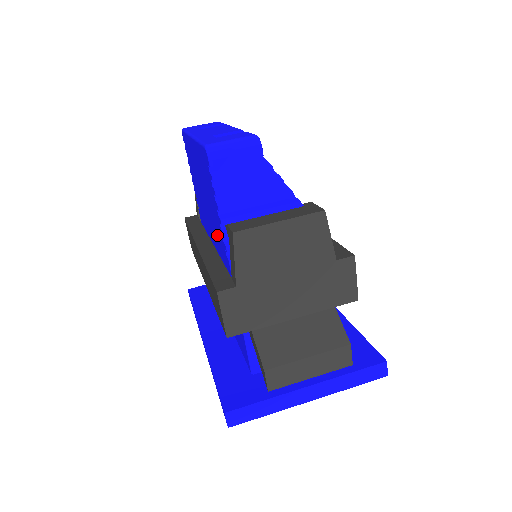
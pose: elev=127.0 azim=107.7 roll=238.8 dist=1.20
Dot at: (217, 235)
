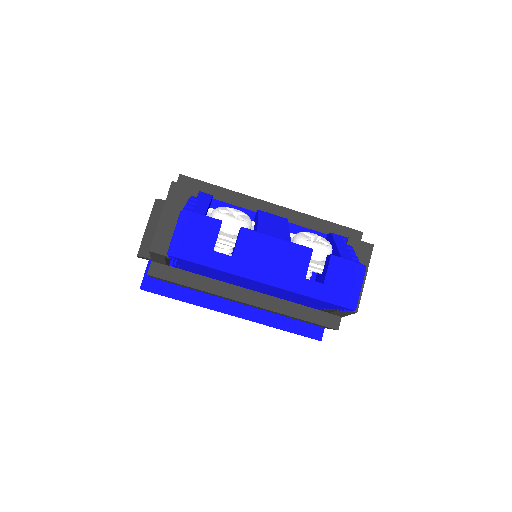
Dot at: (294, 300)
